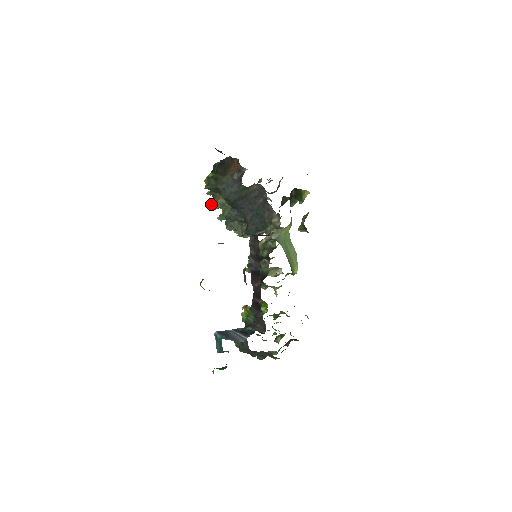
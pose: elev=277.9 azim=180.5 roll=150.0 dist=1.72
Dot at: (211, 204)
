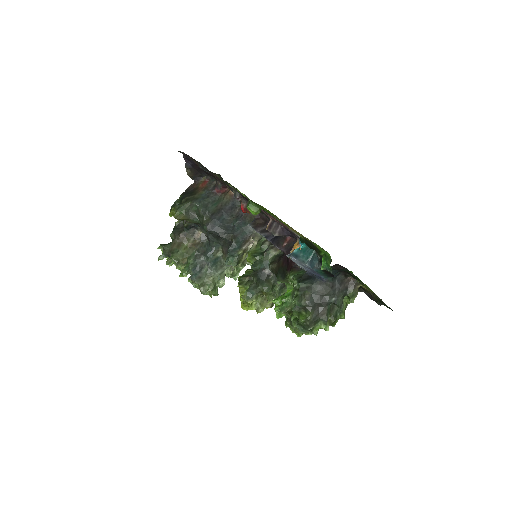
Dot at: (171, 258)
